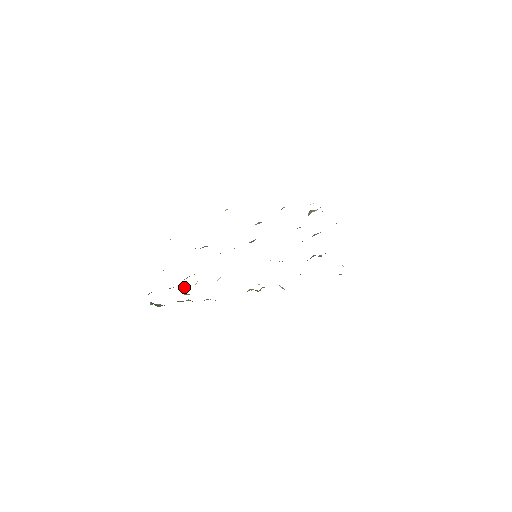
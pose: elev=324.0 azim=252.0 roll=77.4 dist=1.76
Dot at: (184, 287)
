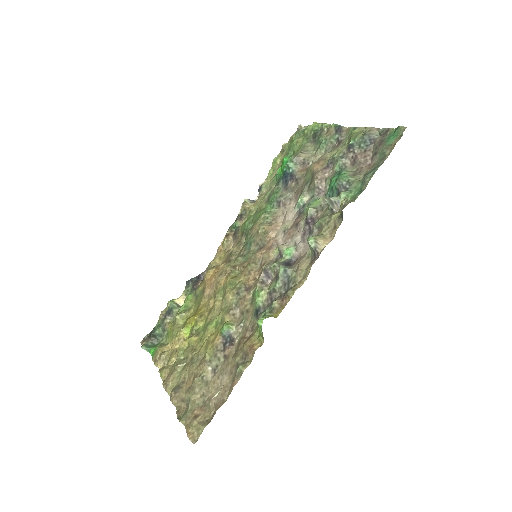
Dot at: (188, 331)
